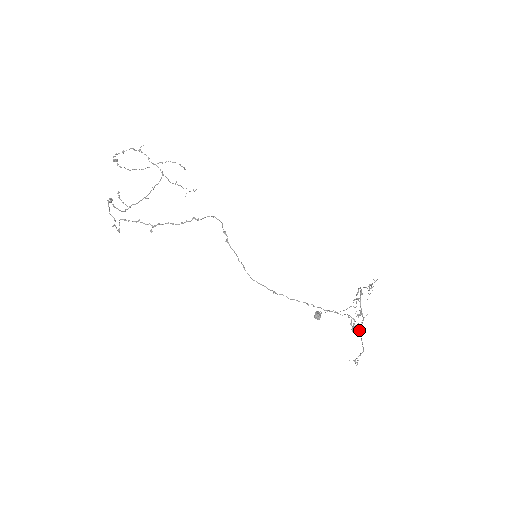
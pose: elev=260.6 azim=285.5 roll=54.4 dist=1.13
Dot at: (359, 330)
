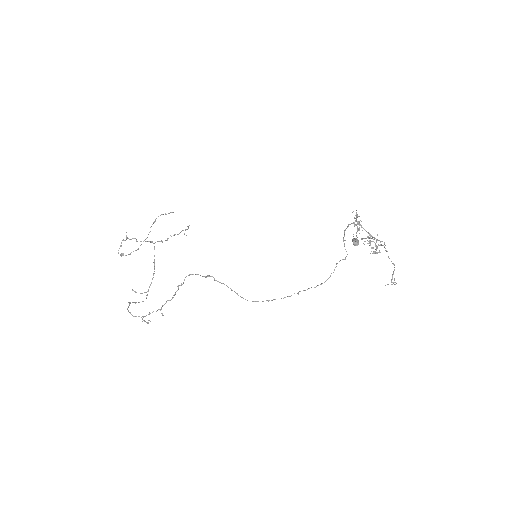
Dot at: (380, 252)
